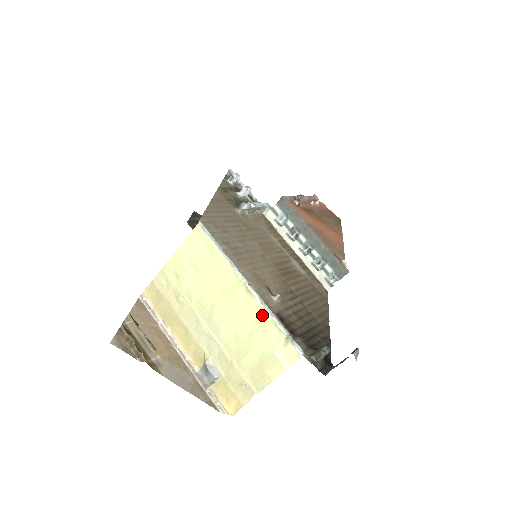
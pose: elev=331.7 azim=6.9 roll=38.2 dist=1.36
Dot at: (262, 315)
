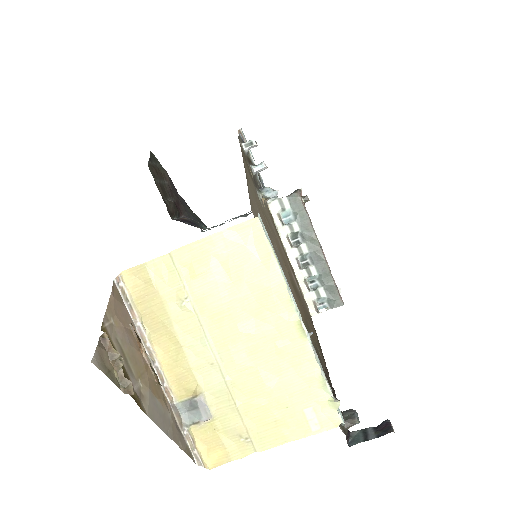
Dot at: (308, 363)
